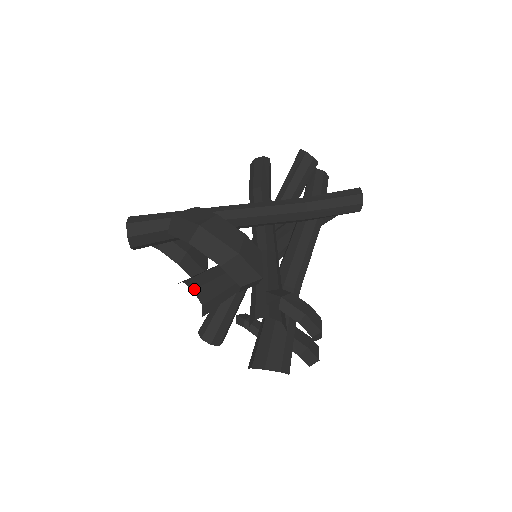
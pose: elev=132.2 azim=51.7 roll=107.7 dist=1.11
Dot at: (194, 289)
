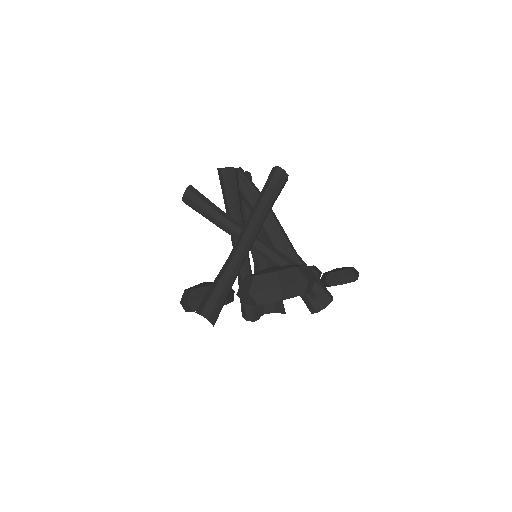
Dot at: (275, 312)
